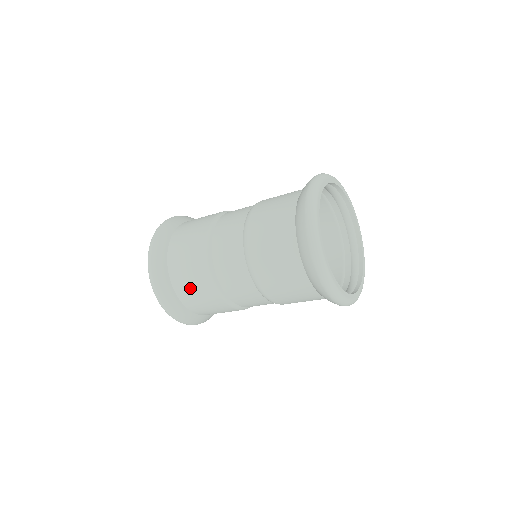
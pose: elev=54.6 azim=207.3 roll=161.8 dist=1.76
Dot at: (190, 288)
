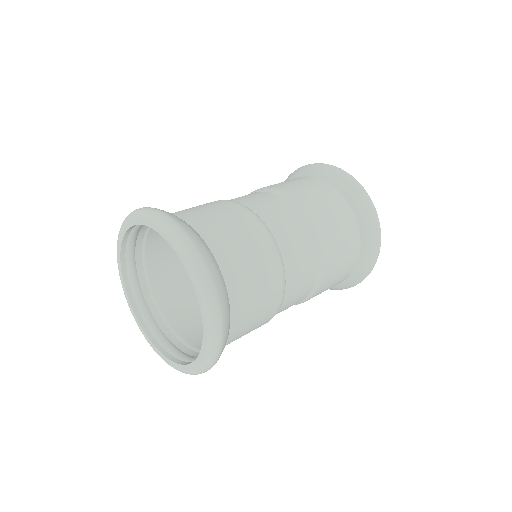
Dot at: (253, 310)
